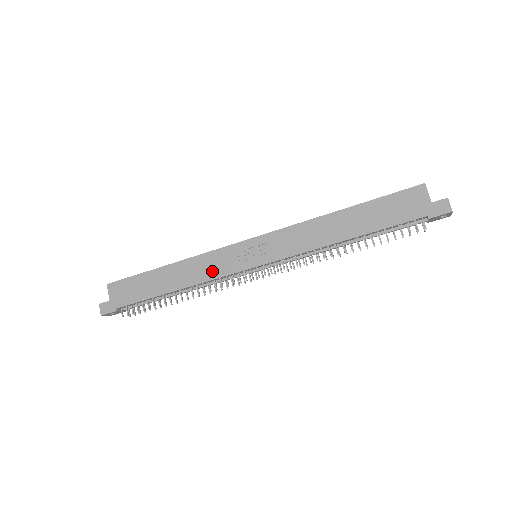
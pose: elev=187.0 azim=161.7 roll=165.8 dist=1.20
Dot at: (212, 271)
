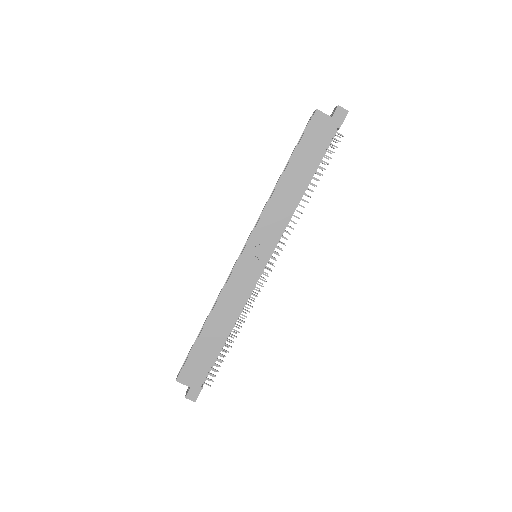
Dot at: (240, 295)
